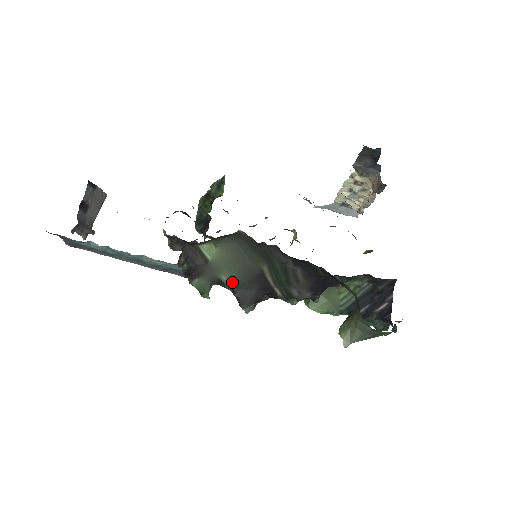
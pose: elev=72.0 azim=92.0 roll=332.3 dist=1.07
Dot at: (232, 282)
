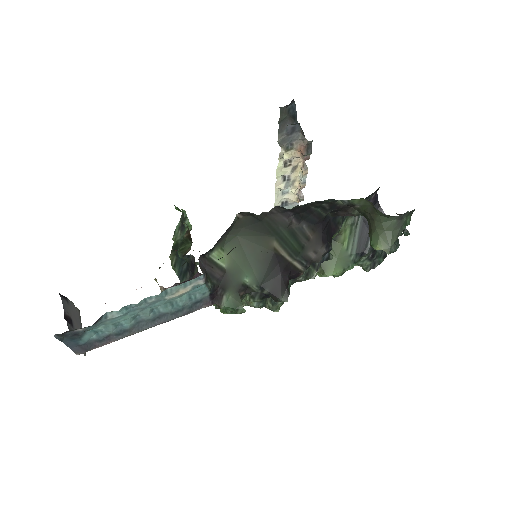
Dot at: (256, 280)
